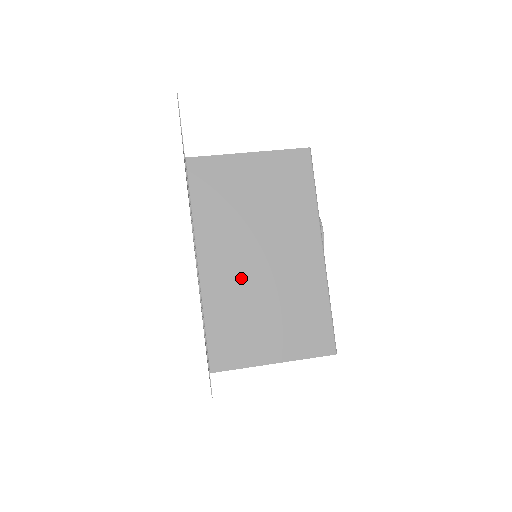
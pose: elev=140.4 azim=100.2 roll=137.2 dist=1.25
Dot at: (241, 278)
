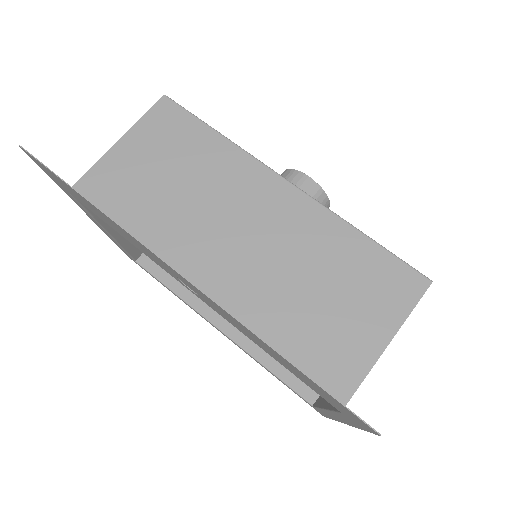
Dot at: occluded
